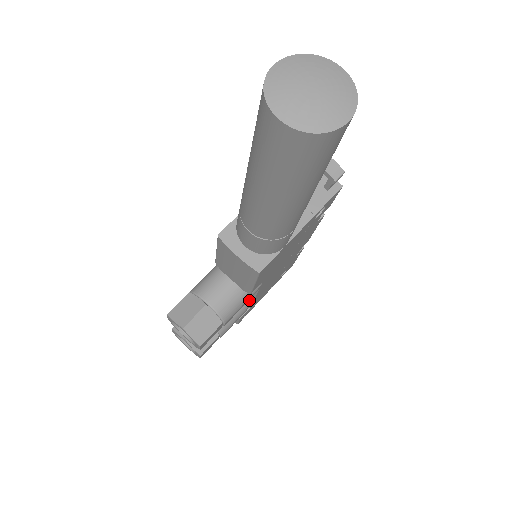
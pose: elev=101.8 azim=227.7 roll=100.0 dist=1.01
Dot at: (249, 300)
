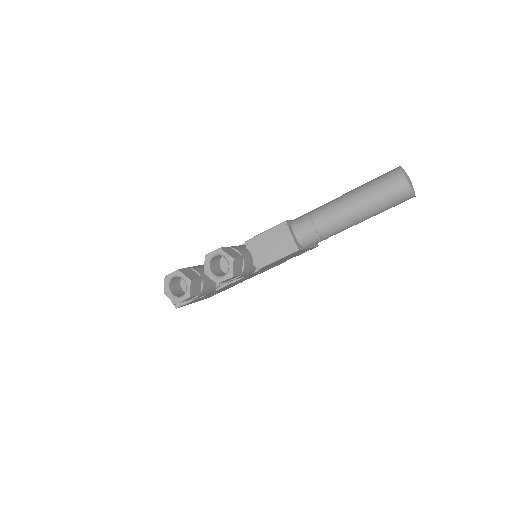
Dot at: (220, 286)
